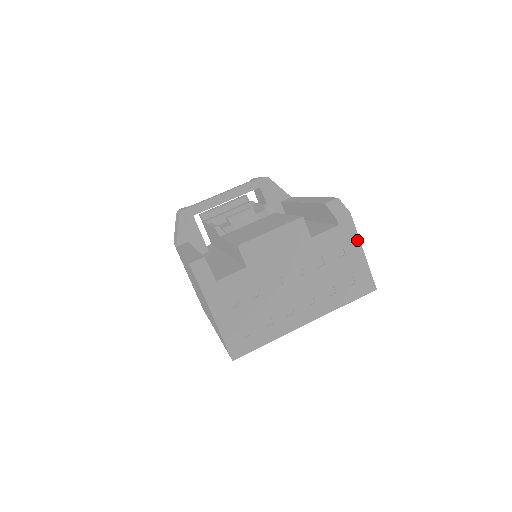
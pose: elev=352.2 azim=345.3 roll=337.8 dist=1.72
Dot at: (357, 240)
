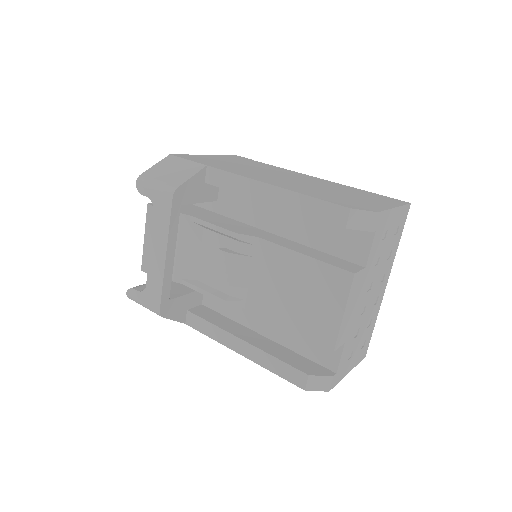
Dot at: (389, 212)
